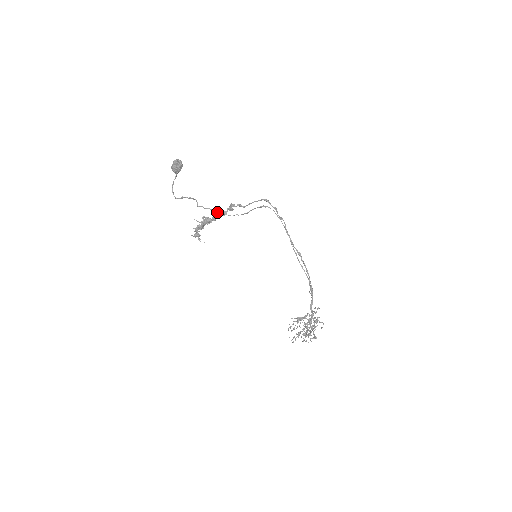
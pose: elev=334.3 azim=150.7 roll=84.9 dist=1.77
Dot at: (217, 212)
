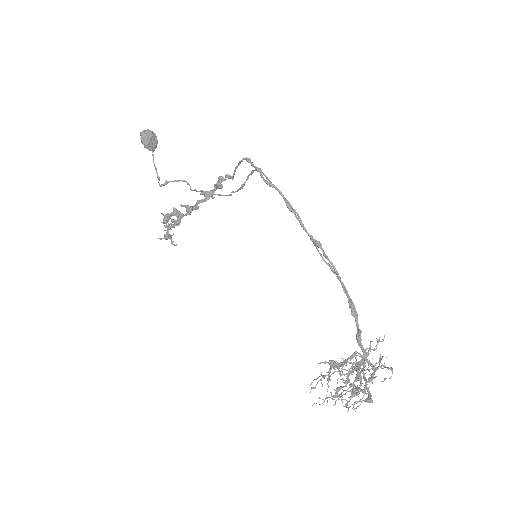
Dot at: (202, 194)
